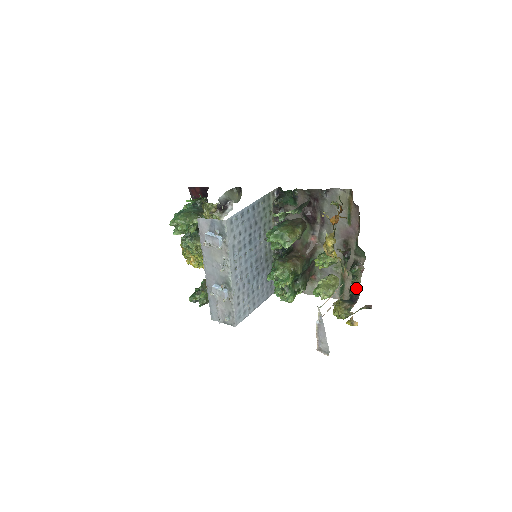
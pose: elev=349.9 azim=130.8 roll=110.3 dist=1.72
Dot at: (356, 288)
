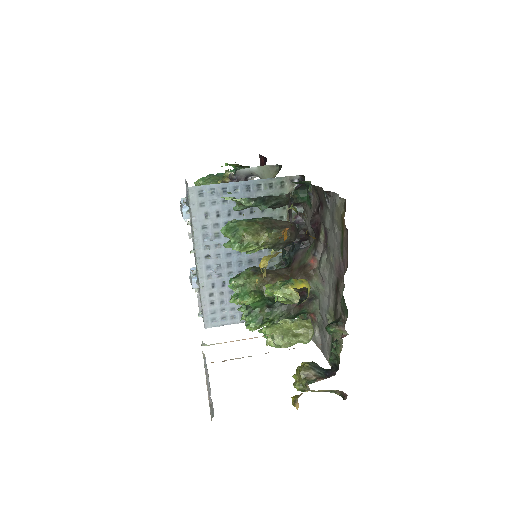
Dot at: (338, 358)
